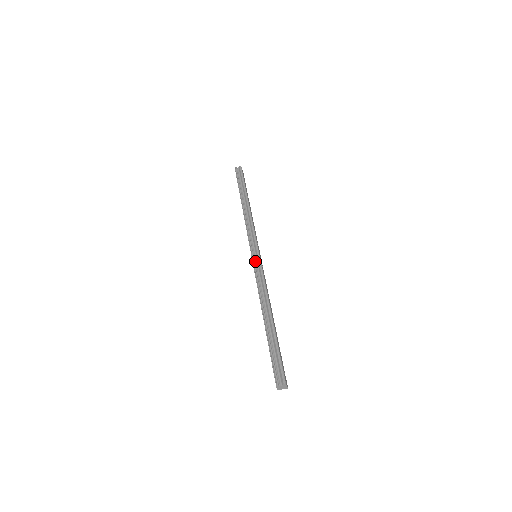
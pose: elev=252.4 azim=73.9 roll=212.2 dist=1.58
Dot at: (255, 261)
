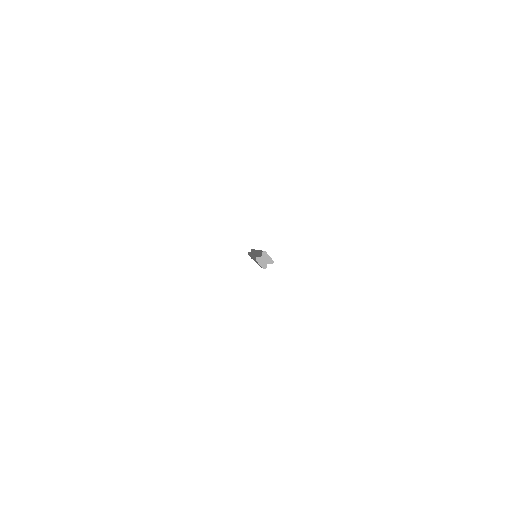
Dot at: occluded
